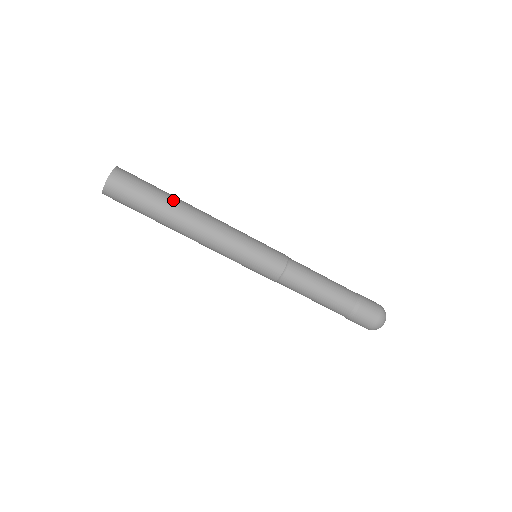
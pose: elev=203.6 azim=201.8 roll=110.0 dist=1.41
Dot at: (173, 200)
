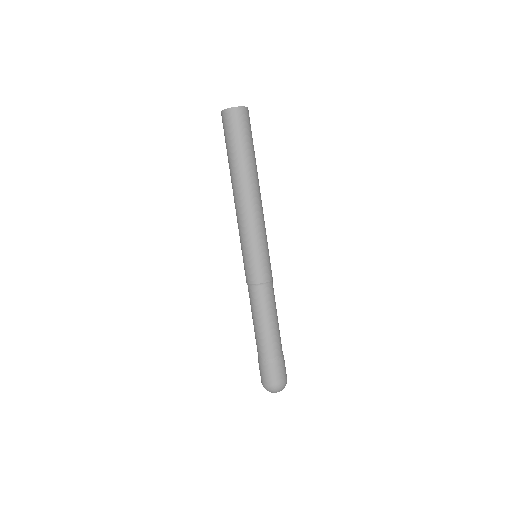
Dot at: (256, 165)
